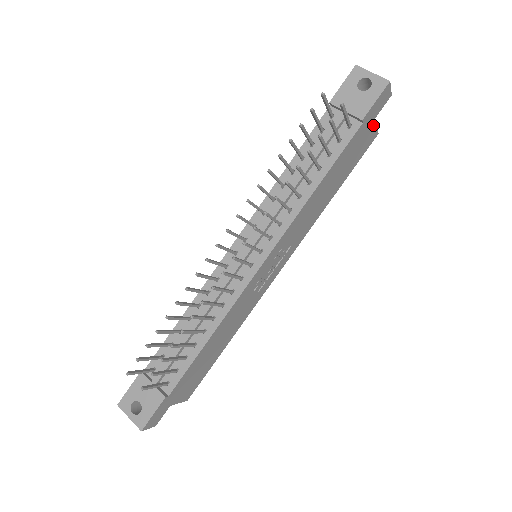
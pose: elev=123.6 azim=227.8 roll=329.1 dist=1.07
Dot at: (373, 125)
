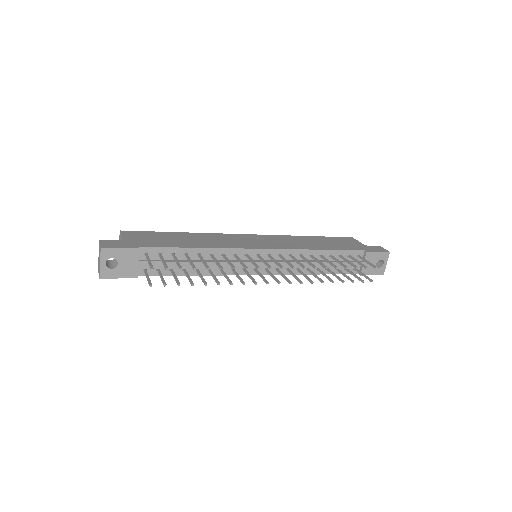
Dot at: occluded
